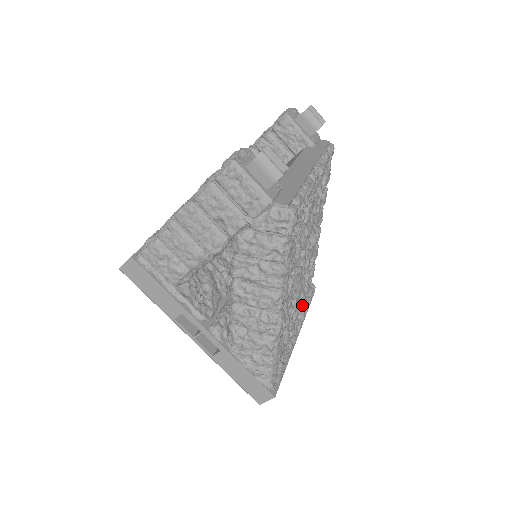
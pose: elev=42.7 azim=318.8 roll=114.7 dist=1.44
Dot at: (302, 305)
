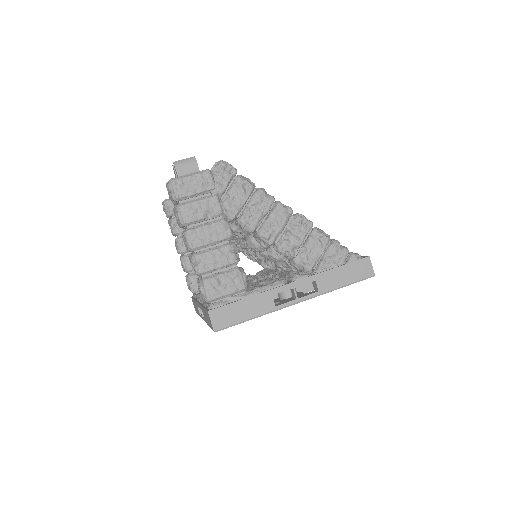
Dot at: occluded
